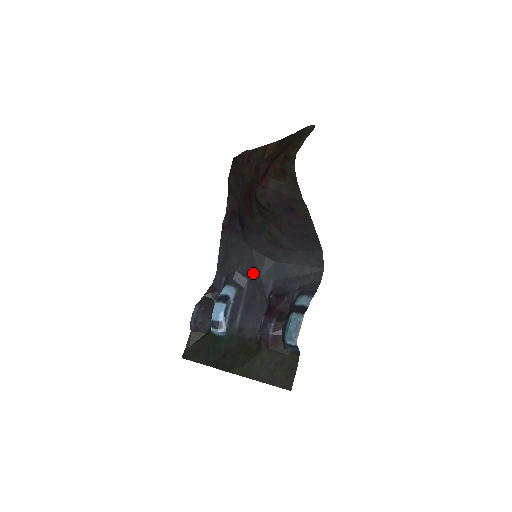
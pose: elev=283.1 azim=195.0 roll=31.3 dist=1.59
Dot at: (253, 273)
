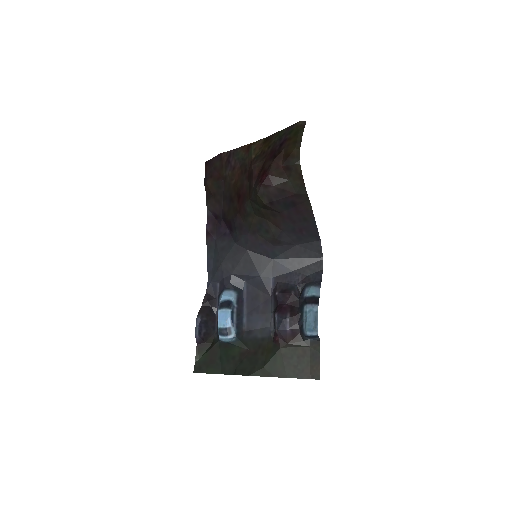
Dot at: (251, 274)
